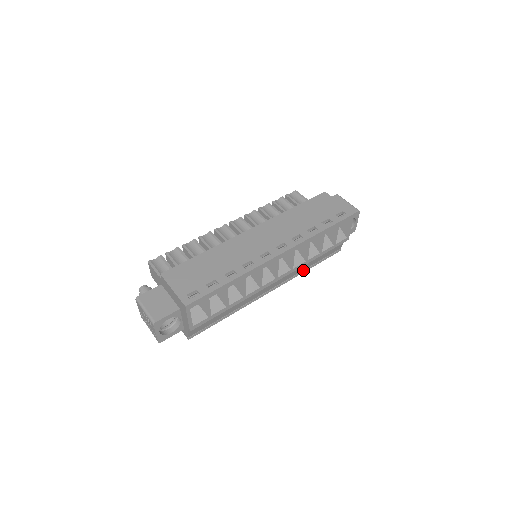
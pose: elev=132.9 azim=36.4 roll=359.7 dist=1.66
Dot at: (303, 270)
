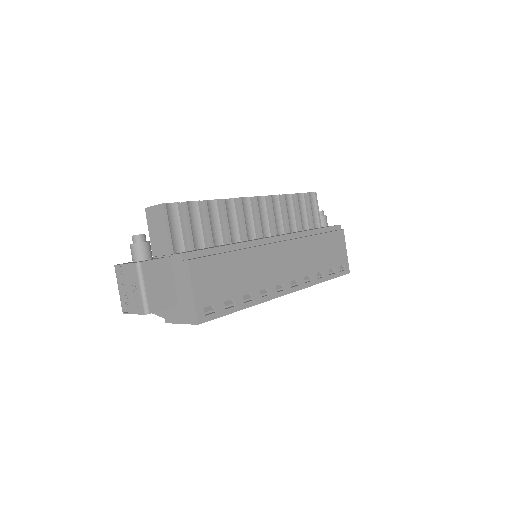
Dot at: occluded
